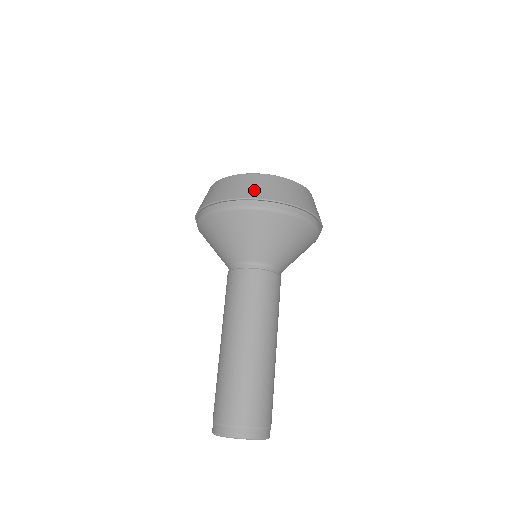
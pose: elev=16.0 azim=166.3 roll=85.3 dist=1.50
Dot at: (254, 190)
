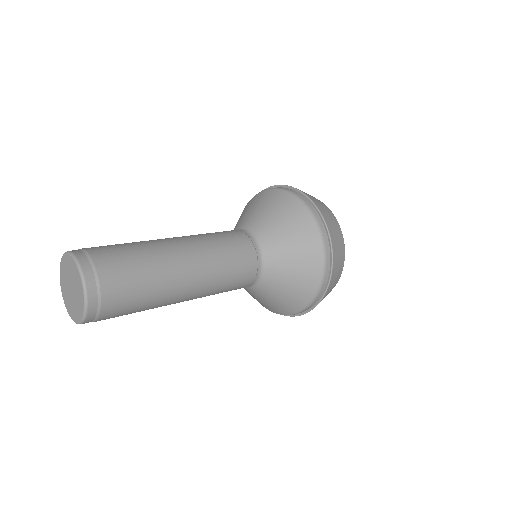
Dot at: (313, 198)
